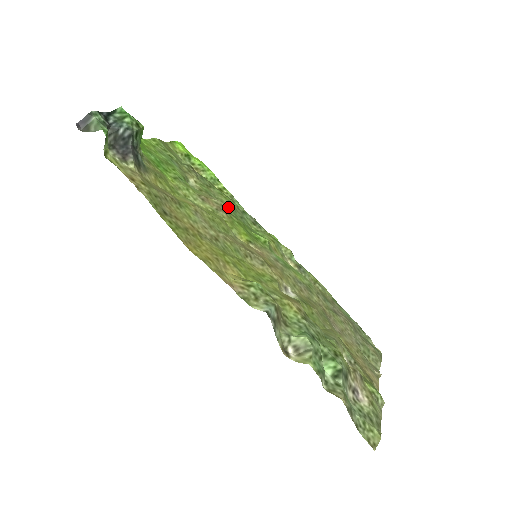
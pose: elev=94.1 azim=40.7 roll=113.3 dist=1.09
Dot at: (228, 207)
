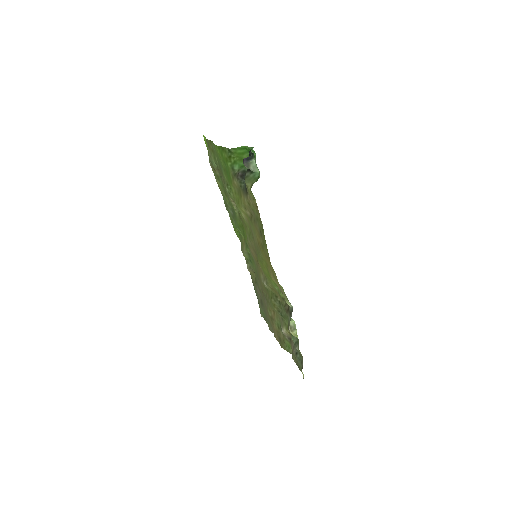
Dot at: occluded
